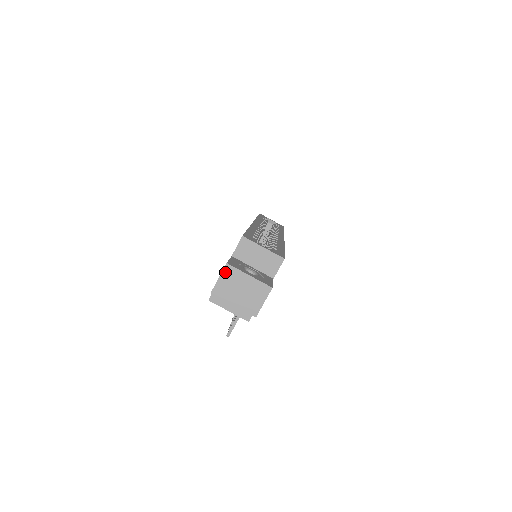
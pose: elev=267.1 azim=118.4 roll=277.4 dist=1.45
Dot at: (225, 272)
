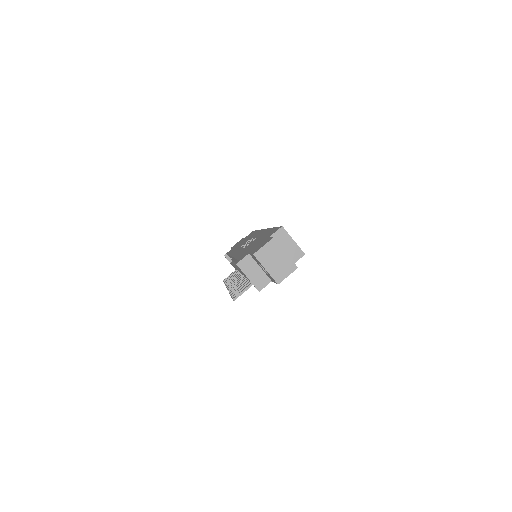
Dot at: (270, 243)
